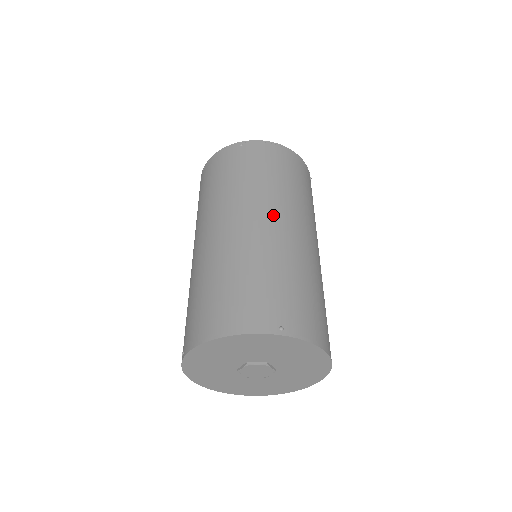
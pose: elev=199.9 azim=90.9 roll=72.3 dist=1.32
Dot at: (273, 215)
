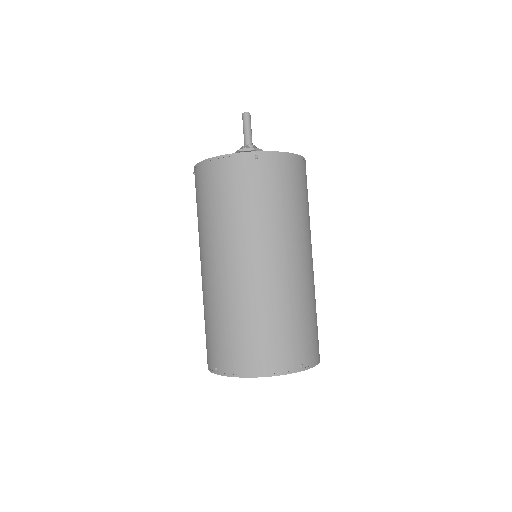
Dot at: (291, 254)
